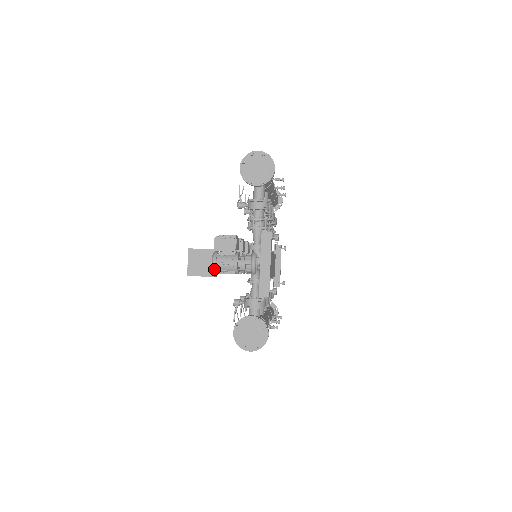
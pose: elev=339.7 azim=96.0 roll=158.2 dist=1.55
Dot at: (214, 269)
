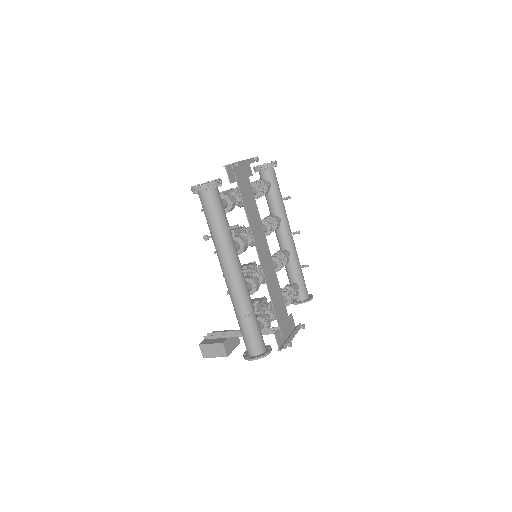
Dot at: occluded
